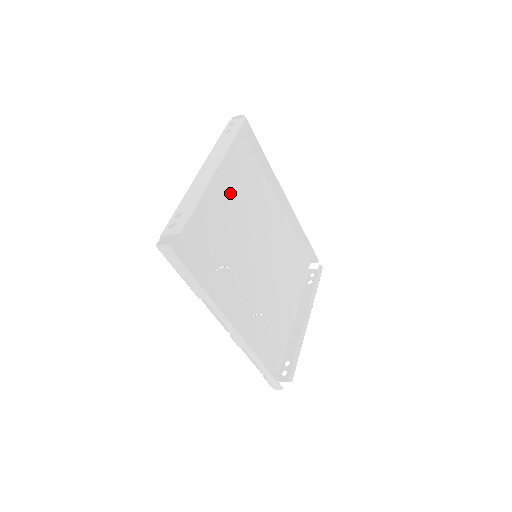
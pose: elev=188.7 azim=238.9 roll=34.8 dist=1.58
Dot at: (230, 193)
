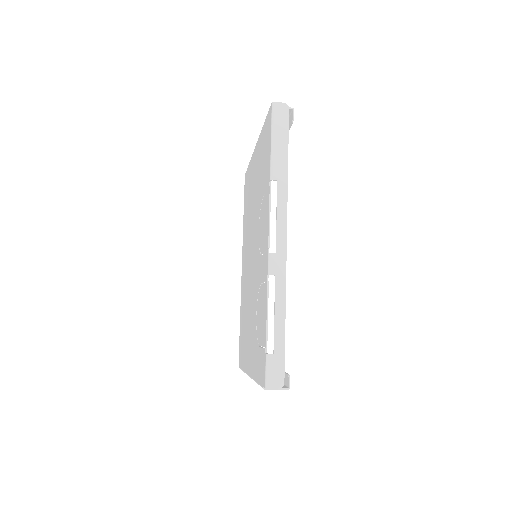
Dot at: occluded
